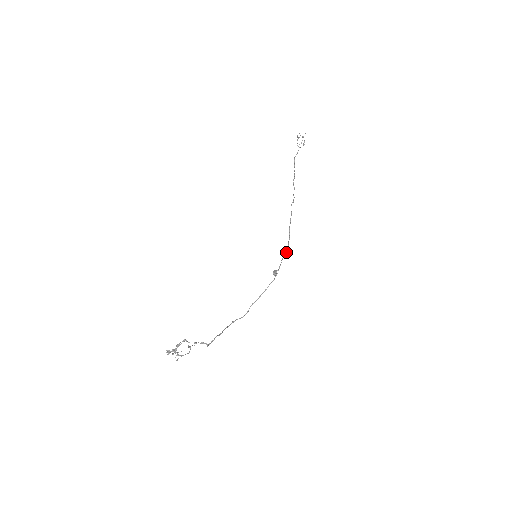
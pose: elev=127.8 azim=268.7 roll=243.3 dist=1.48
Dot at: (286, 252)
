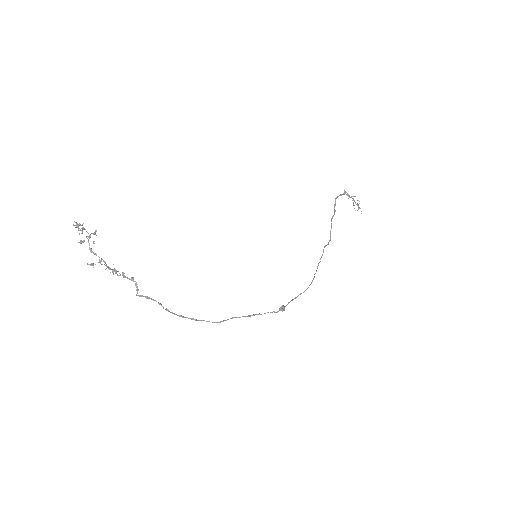
Dot at: occluded
